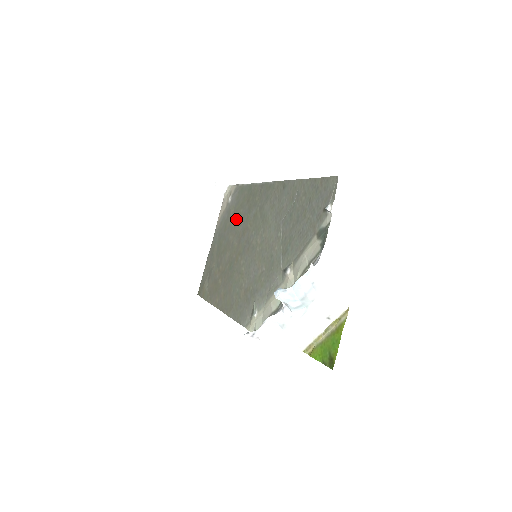
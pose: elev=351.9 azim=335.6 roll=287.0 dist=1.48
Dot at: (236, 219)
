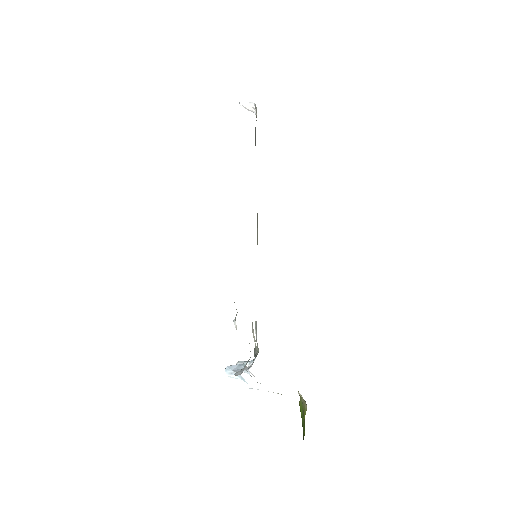
Dot at: occluded
